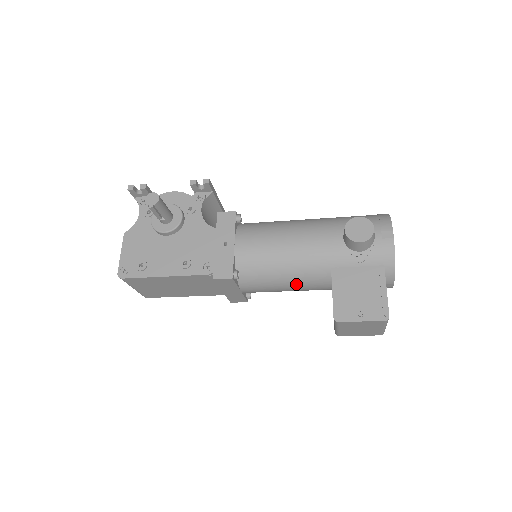
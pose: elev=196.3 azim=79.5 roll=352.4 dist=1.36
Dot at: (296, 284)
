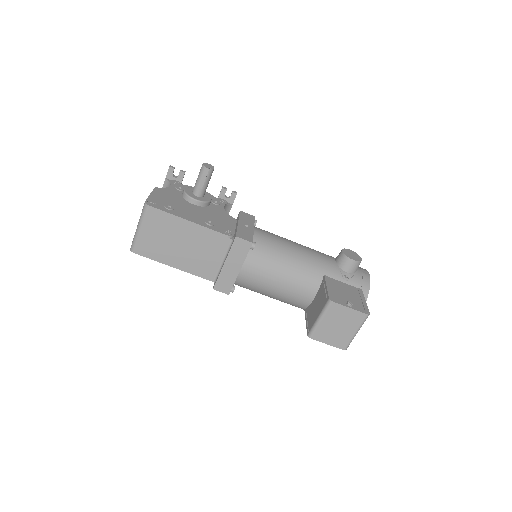
Dot at: (291, 280)
